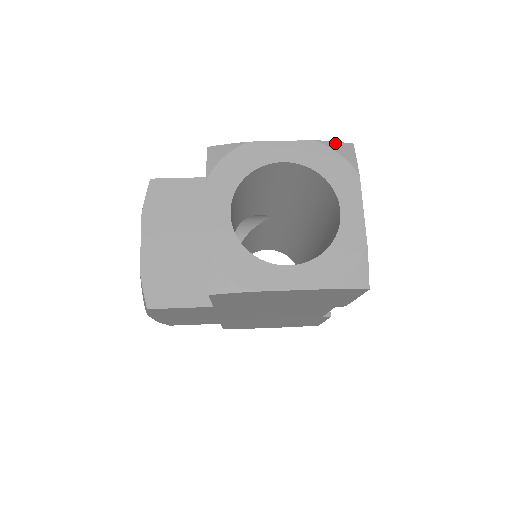
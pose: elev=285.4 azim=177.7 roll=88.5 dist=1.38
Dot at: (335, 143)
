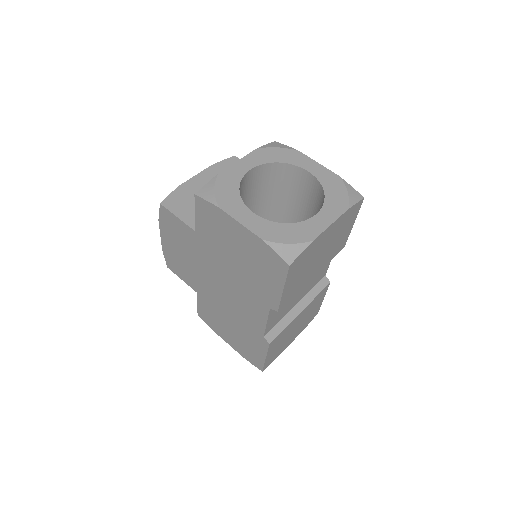
Dot at: (351, 187)
